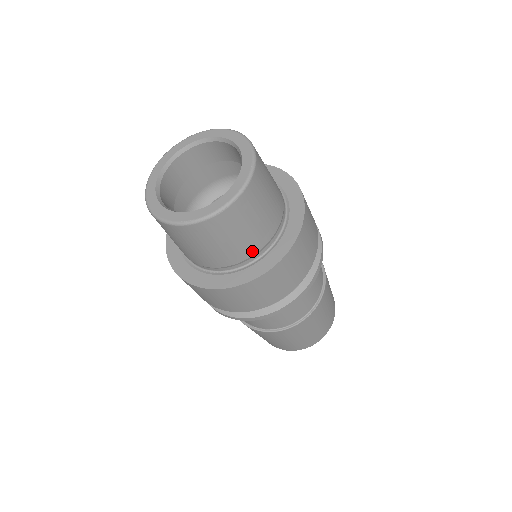
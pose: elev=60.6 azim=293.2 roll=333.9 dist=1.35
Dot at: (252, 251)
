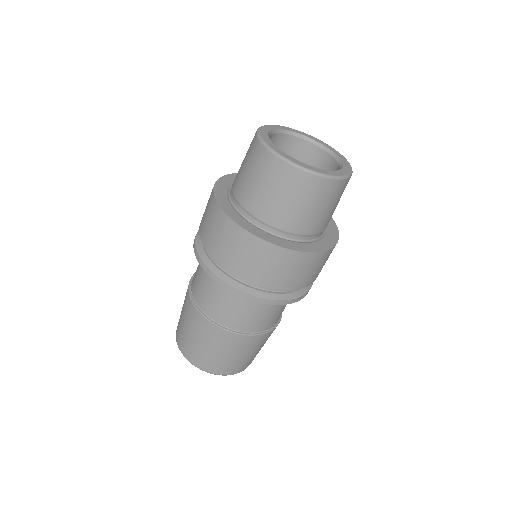
Dot at: (310, 231)
